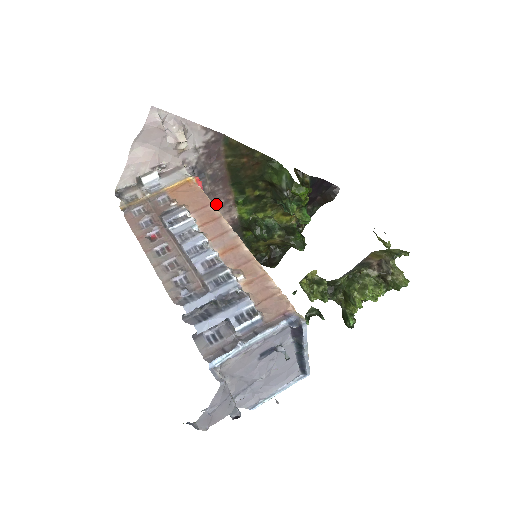
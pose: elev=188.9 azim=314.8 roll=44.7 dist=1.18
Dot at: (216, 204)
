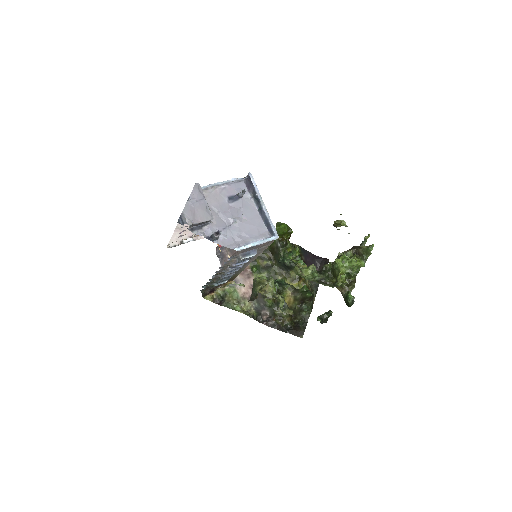
Dot at: occluded
